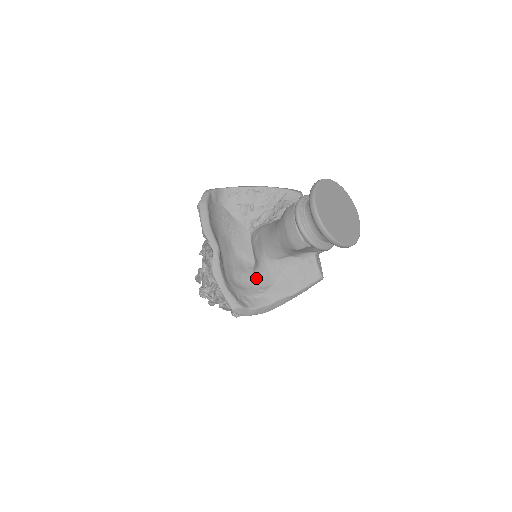
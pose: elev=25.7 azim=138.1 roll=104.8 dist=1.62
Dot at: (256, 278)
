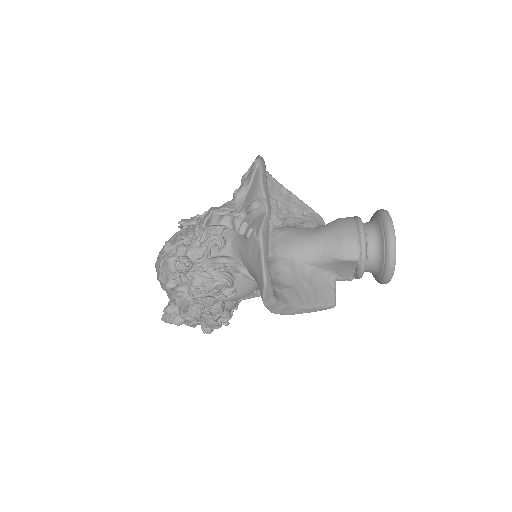
Dot at: (275, 272)
